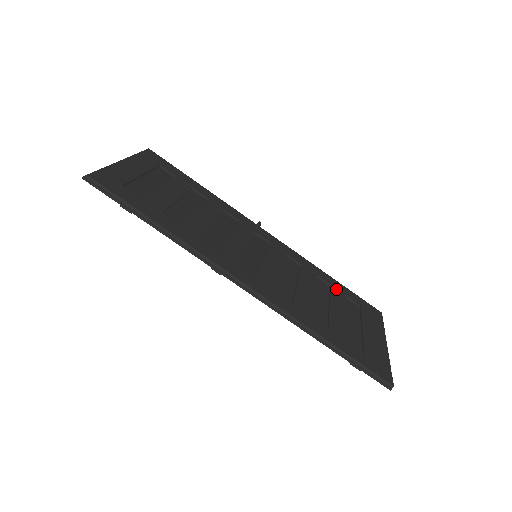
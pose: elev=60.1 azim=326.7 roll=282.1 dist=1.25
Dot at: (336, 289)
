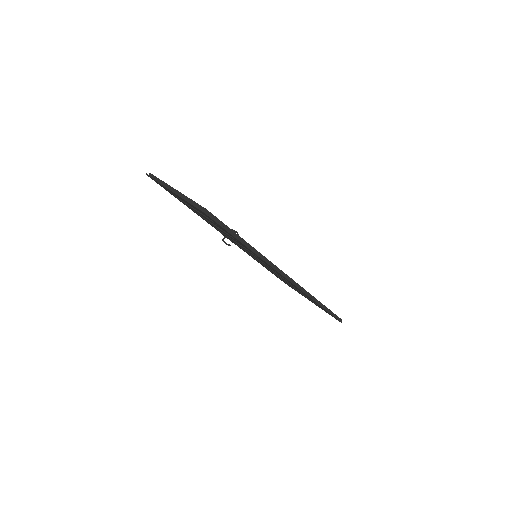
Dot at: occluded
